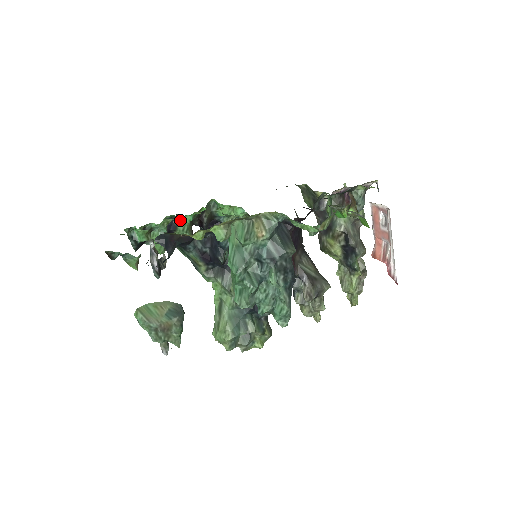
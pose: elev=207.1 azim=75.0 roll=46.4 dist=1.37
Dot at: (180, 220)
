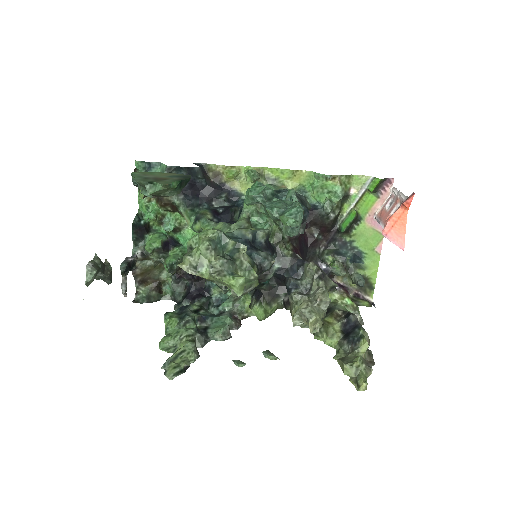
Dot at: (183, 246)
